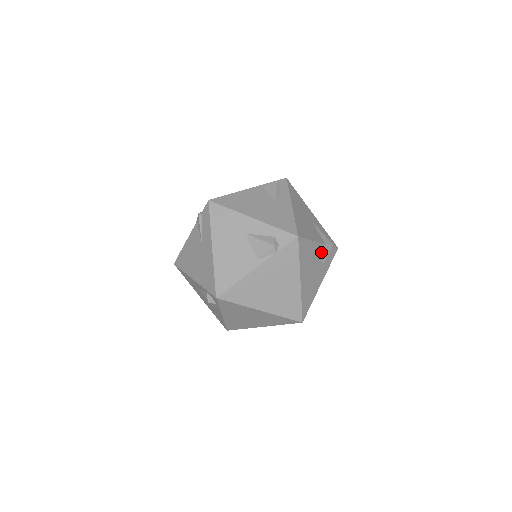
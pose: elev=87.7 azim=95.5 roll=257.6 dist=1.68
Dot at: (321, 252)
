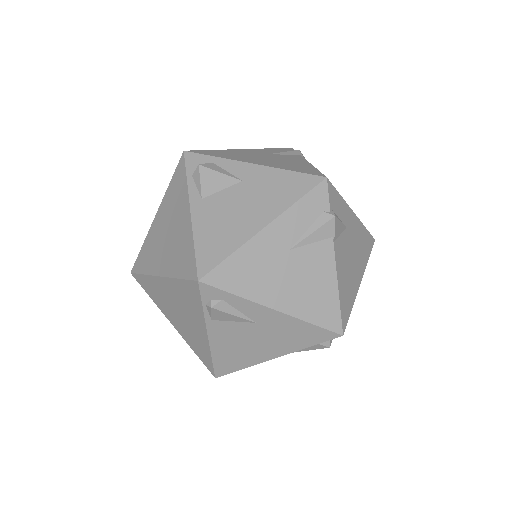
Dot at: (338, 243)
